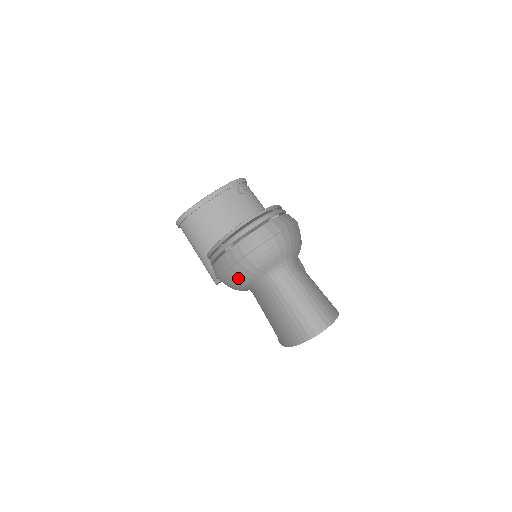
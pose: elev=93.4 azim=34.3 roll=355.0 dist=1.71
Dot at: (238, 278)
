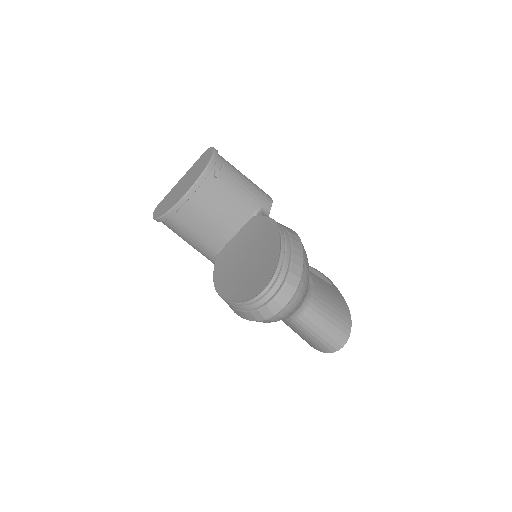
Dot at: occluded
